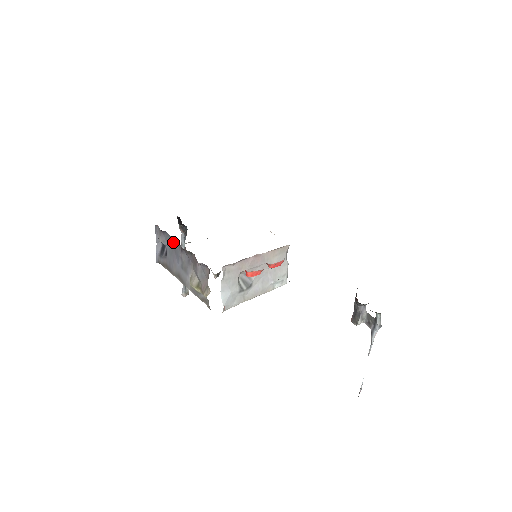
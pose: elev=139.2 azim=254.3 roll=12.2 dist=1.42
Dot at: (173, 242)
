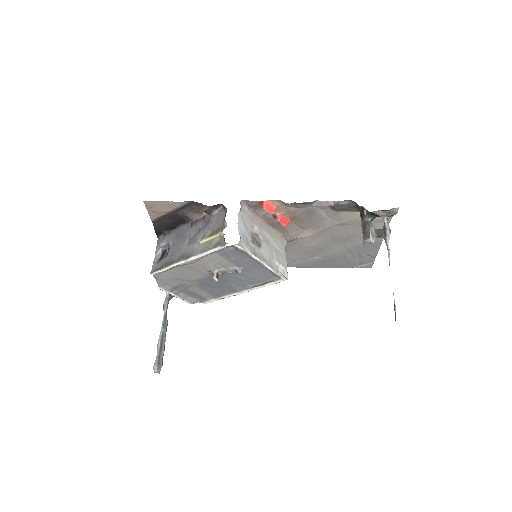
Dot at: (181, 231)
